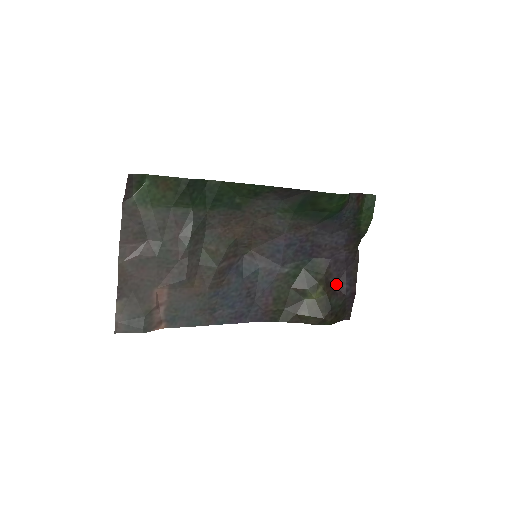
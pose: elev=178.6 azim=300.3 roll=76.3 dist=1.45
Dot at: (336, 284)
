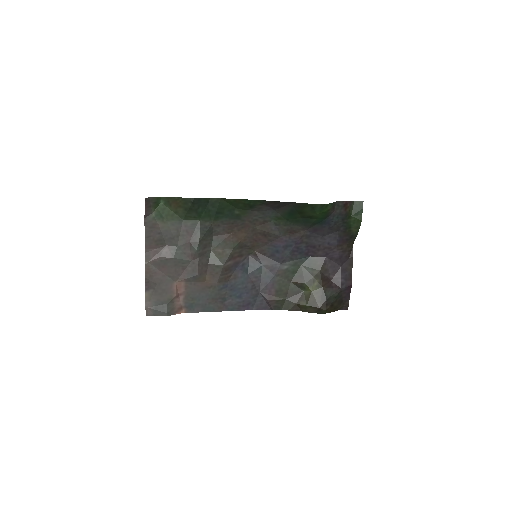
Dot at: (332, 279)
